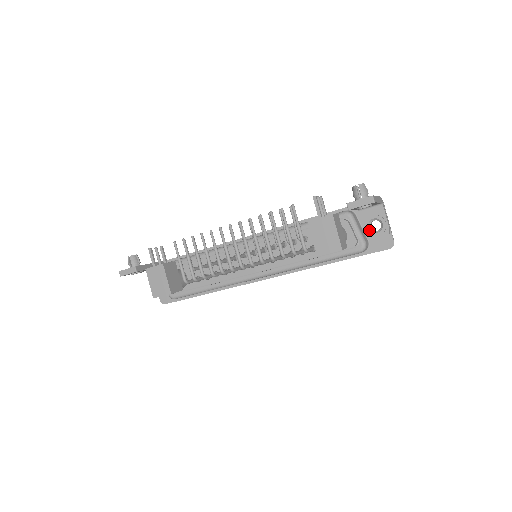
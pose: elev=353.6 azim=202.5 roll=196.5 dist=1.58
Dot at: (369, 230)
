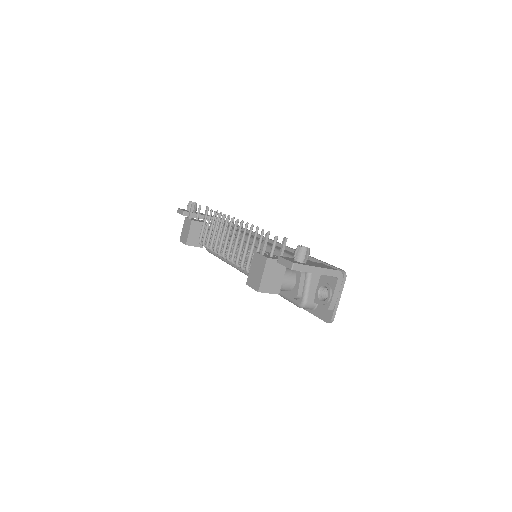
Dot at: (318, 293)
